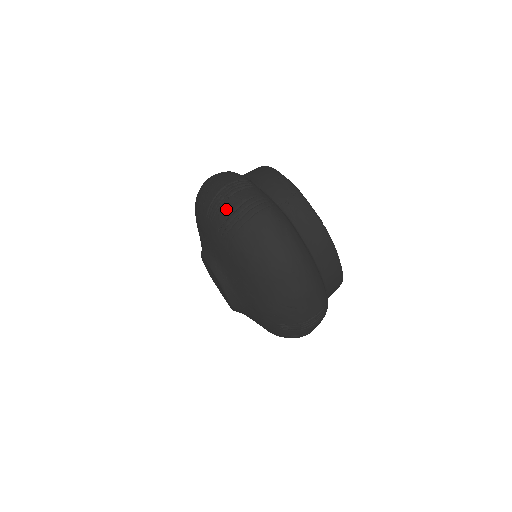
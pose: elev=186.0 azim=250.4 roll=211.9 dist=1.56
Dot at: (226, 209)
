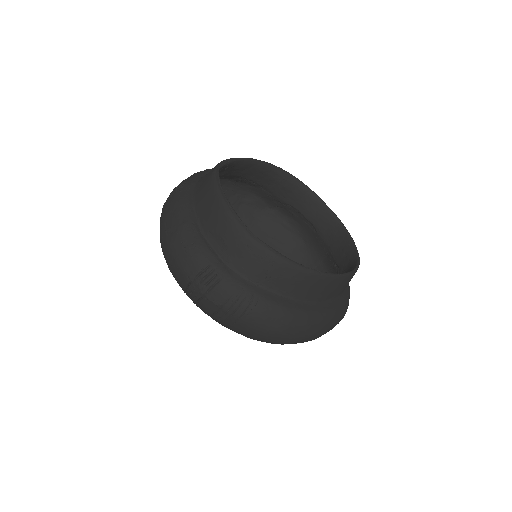
Dot at: (205, 310)
